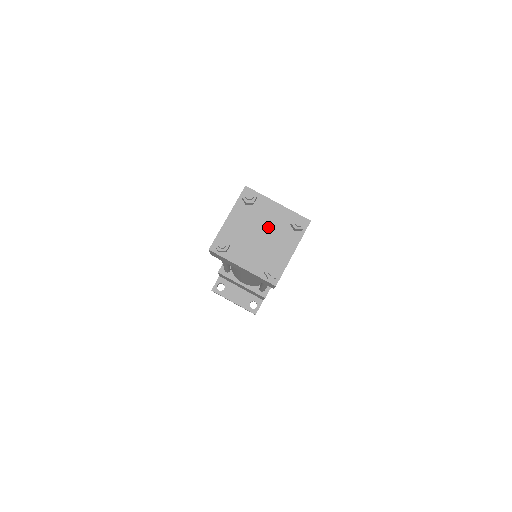
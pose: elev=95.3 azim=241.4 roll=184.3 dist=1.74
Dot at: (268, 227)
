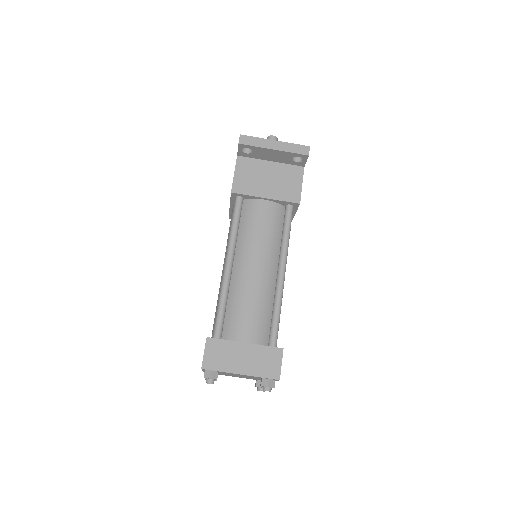
Dot at: occluded
